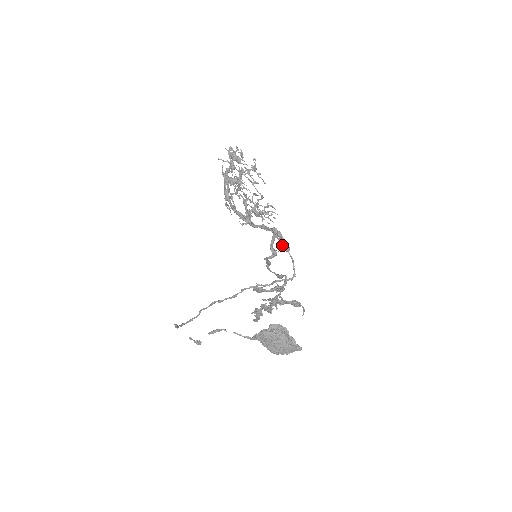
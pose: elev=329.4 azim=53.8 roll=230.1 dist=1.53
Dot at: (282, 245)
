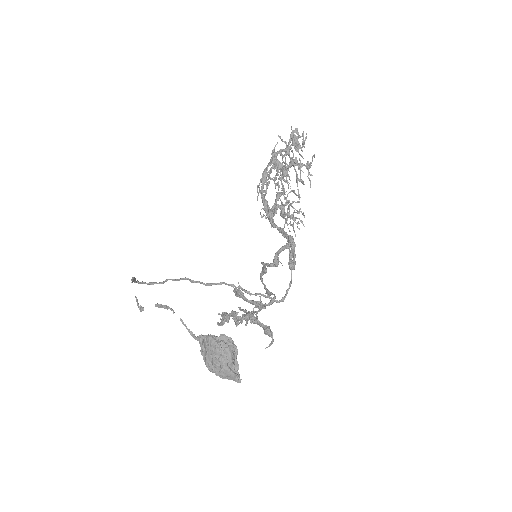
Dot at: occluded
